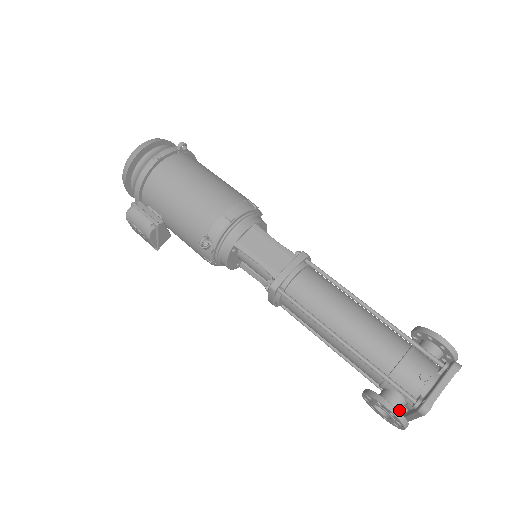
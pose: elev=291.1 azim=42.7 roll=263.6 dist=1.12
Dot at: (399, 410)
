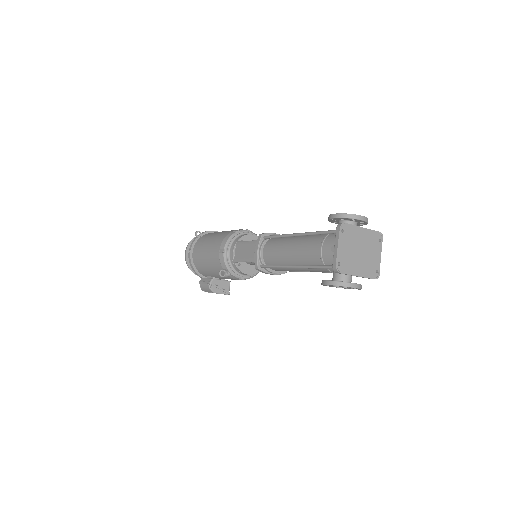
Dot at: (345, 279)
